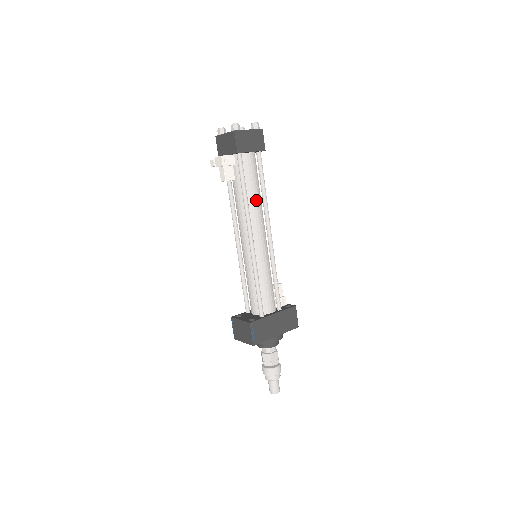
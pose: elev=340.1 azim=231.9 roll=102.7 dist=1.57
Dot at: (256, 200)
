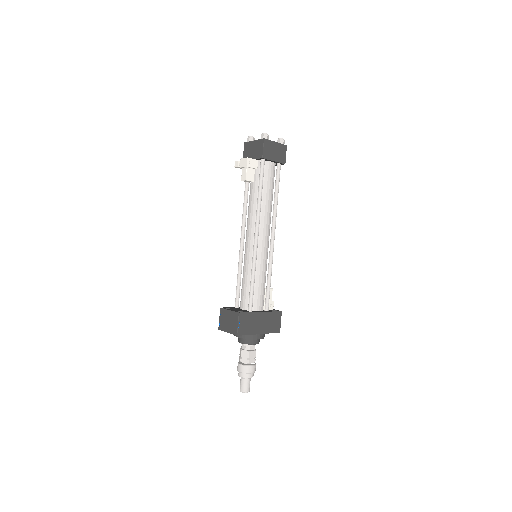
Dot at: (268, 204)
